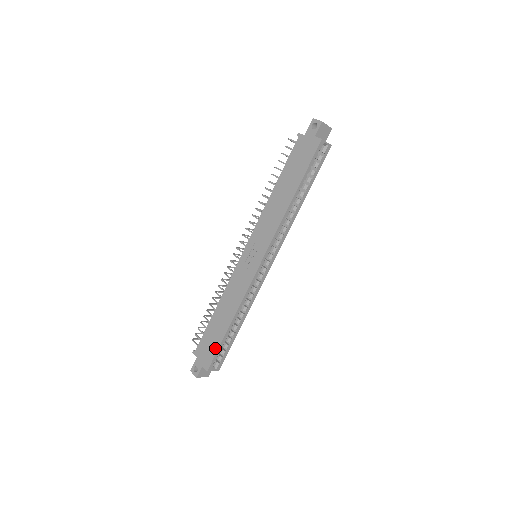
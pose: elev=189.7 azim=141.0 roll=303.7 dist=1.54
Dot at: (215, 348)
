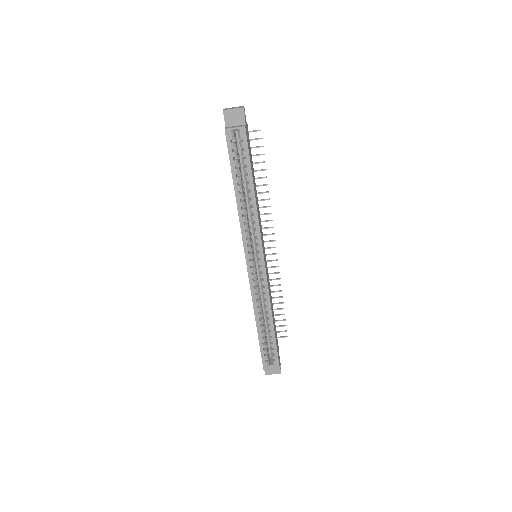
Dot at: (260, 348)
